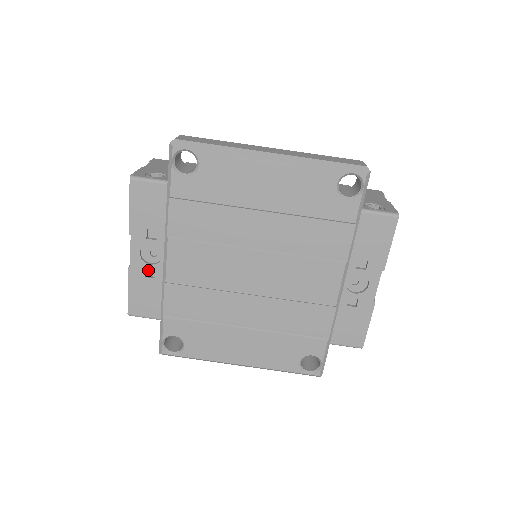
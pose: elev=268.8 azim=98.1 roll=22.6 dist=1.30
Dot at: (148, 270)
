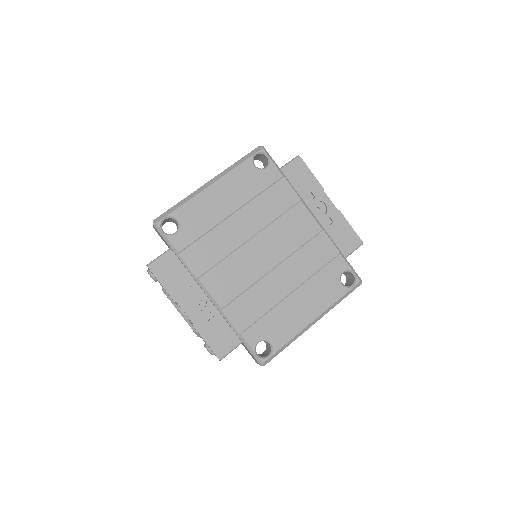
Dot at: (205, 316)
